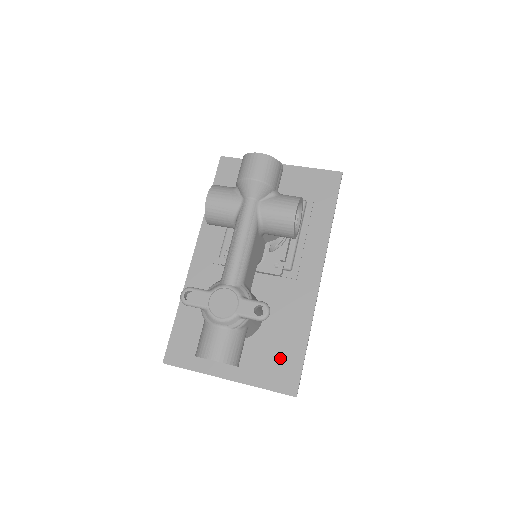
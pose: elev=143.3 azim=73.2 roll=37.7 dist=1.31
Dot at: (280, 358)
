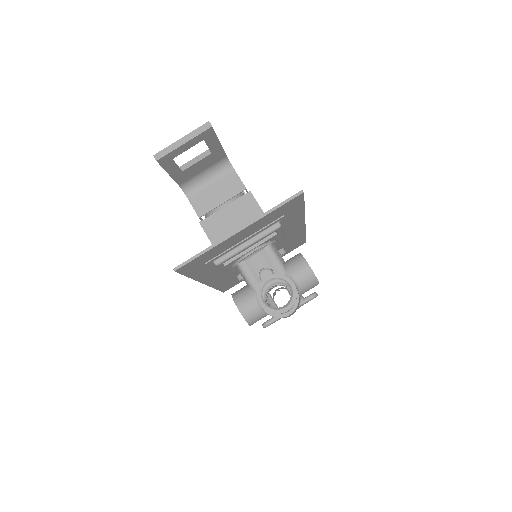
Dot at: occluded
